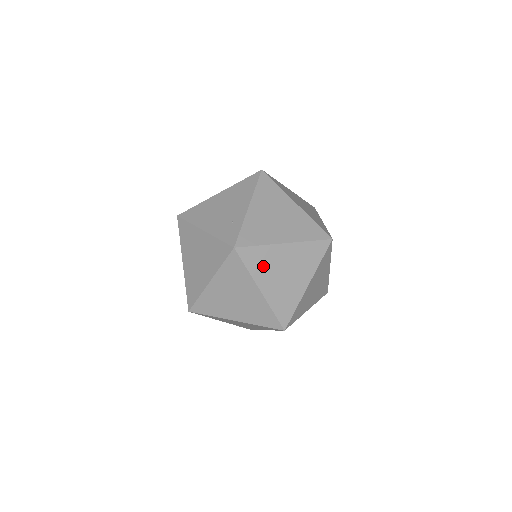
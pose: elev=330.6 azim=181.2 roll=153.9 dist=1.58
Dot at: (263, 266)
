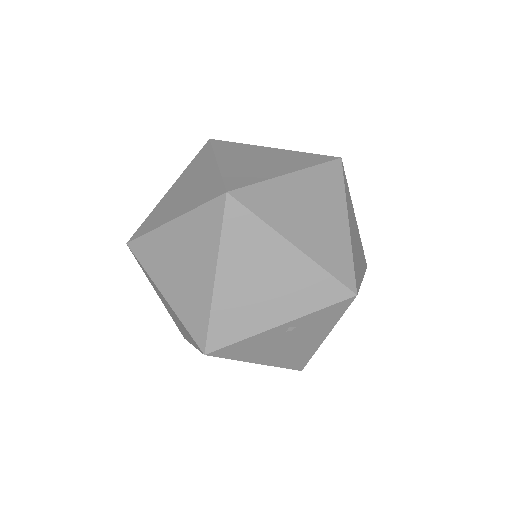
Dot at: (349, 206)
